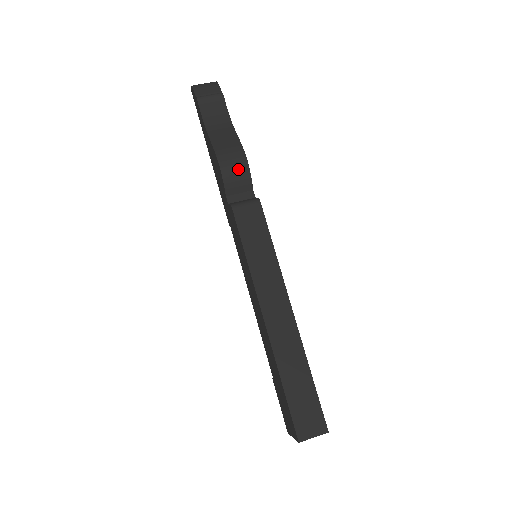
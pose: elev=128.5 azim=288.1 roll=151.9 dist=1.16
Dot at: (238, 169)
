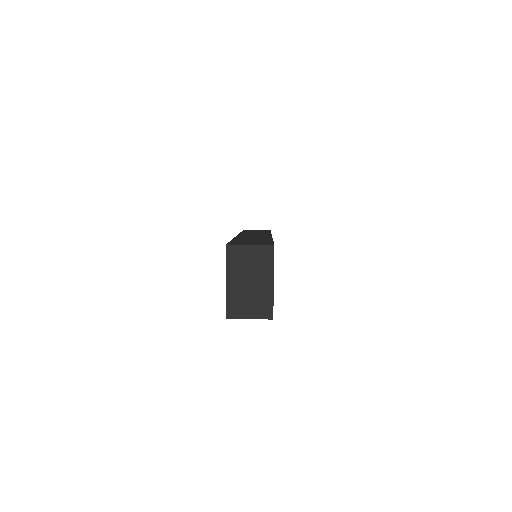
Dot at: occluded
